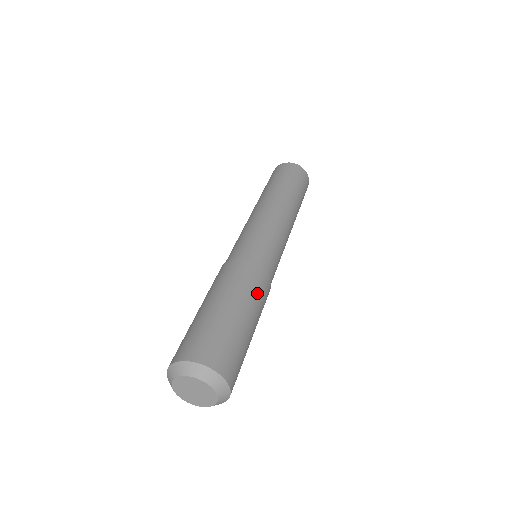
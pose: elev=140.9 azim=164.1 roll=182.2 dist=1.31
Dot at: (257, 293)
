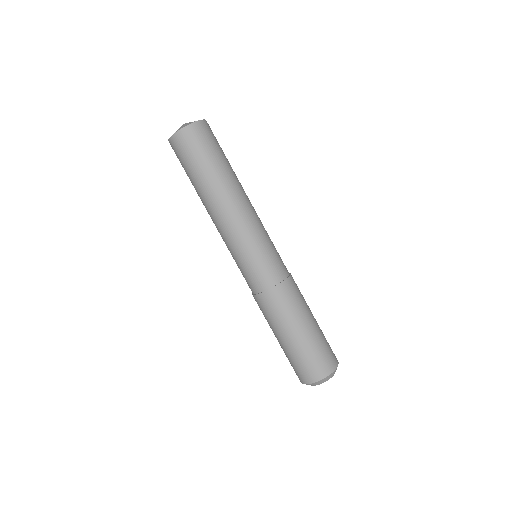
Dot at: (294, 306)
